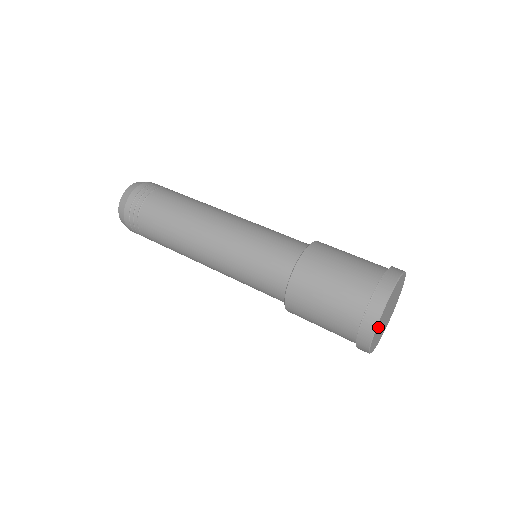
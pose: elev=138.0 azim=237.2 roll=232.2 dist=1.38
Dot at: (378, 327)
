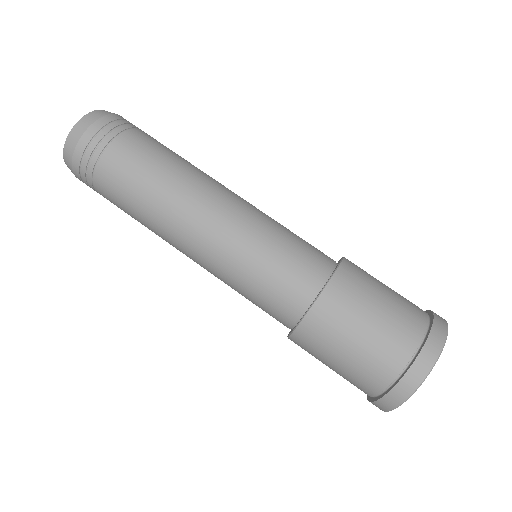
Dot at: occluded
